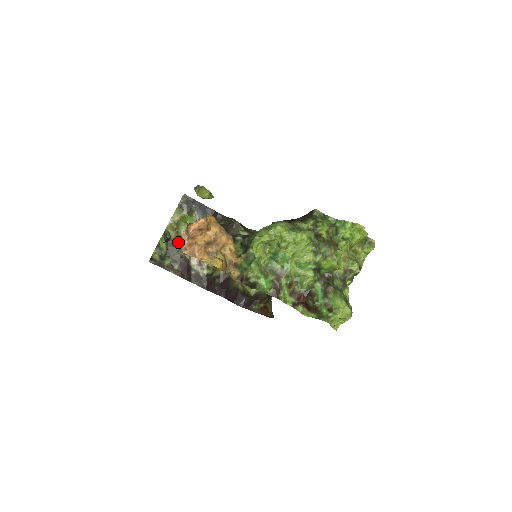
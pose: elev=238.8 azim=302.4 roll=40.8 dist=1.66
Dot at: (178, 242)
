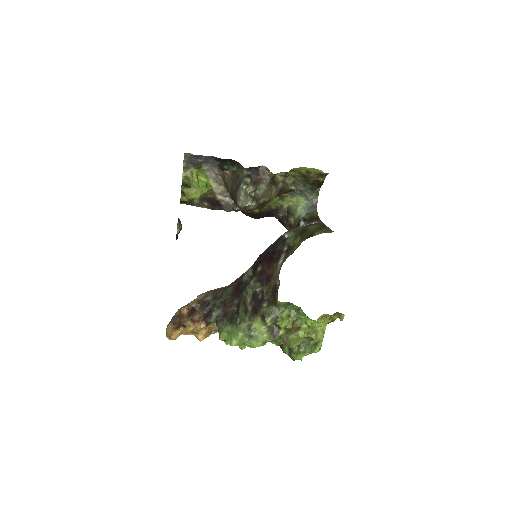
Dot at: occluded
